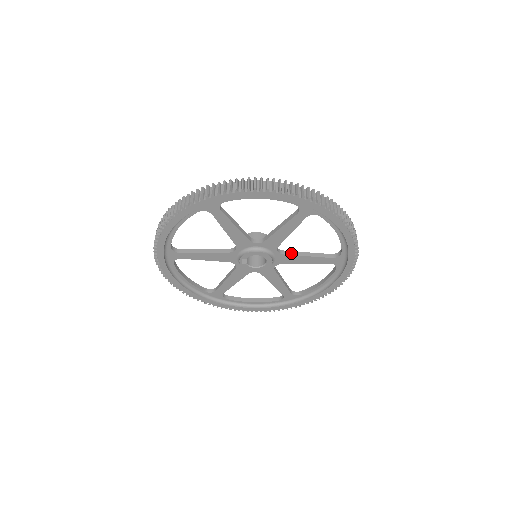
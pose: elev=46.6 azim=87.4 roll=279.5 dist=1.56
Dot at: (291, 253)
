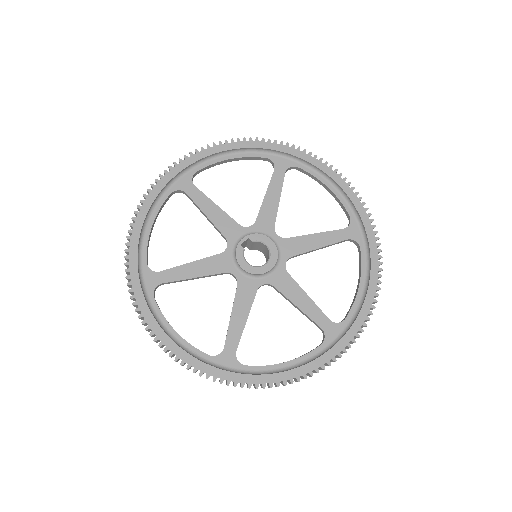
Dot at: (294, 280)
